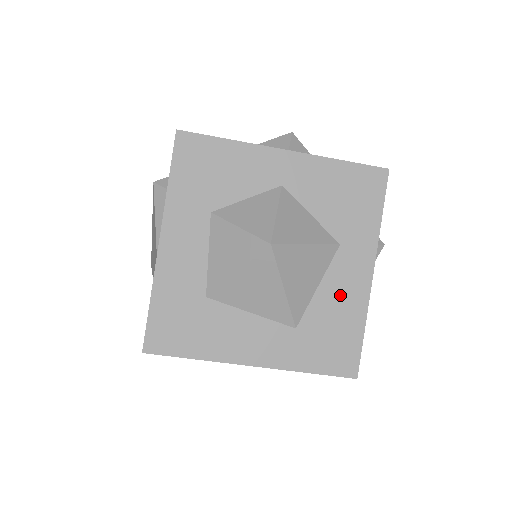
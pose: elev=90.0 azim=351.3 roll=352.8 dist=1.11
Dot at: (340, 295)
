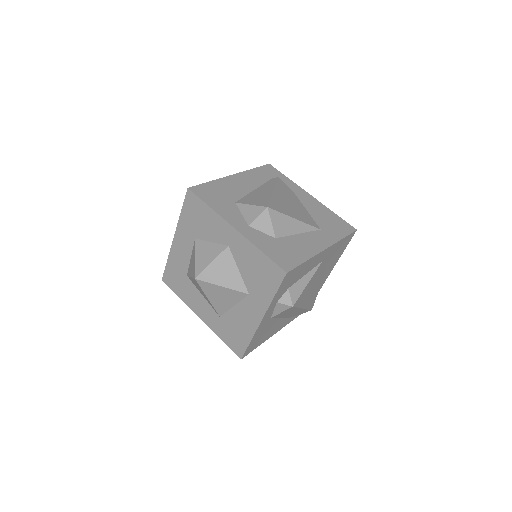
Dot at: (243, 318)
